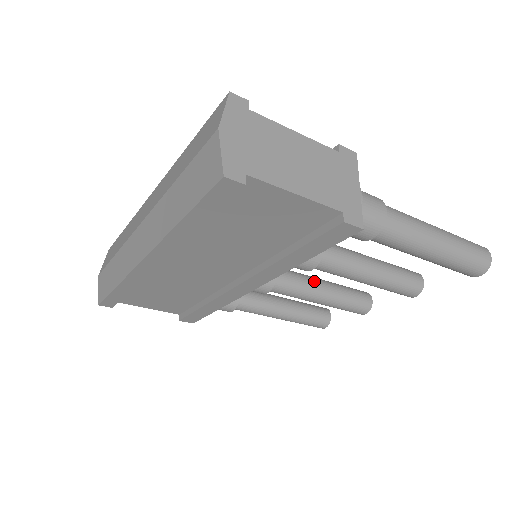
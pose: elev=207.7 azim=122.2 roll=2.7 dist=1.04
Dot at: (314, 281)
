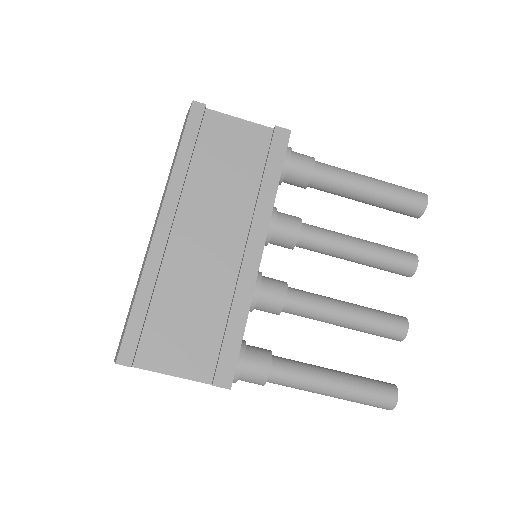
Dot at: occluded
